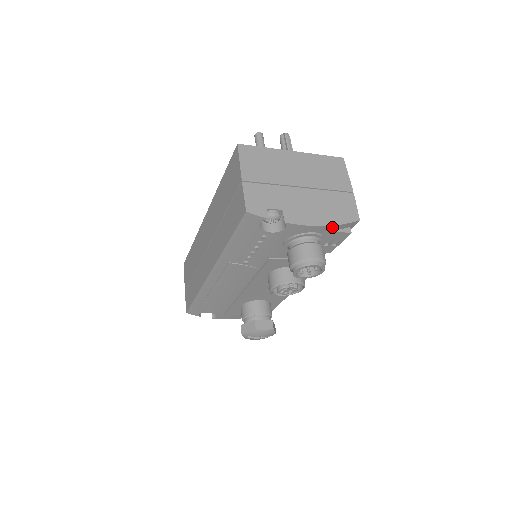
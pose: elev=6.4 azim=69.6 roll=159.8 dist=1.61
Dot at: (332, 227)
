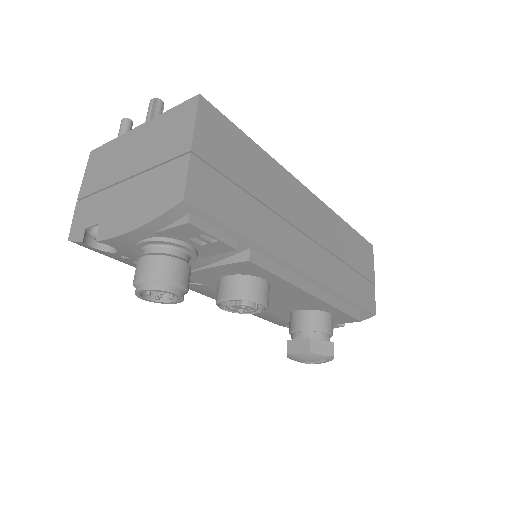
Dot at: (151, 226)
